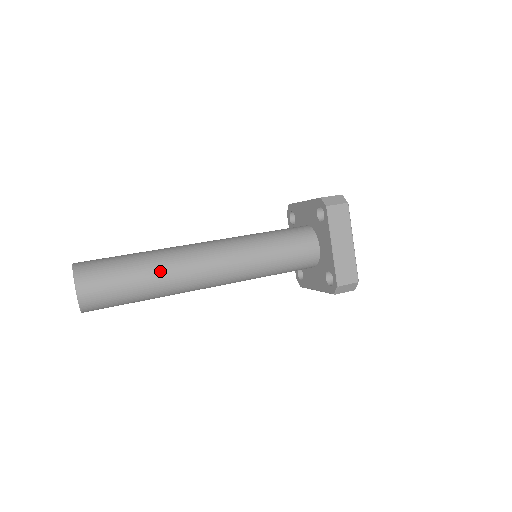
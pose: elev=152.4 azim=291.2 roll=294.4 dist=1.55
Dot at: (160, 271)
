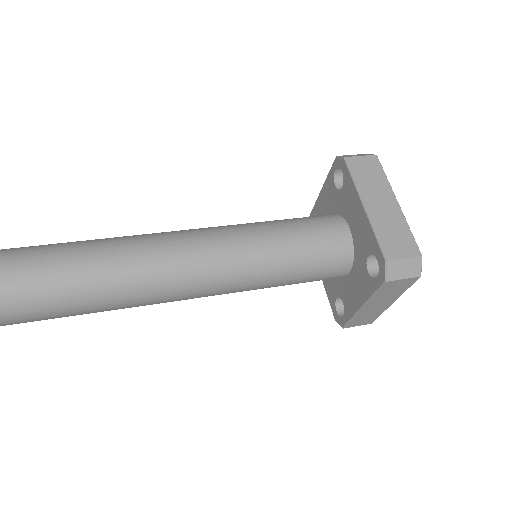
Dot at: (103, 305)
